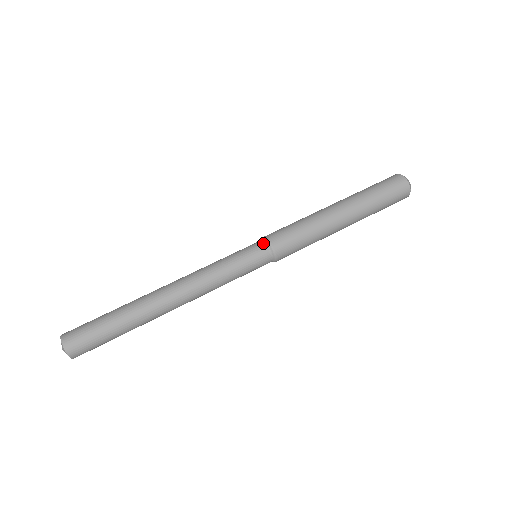
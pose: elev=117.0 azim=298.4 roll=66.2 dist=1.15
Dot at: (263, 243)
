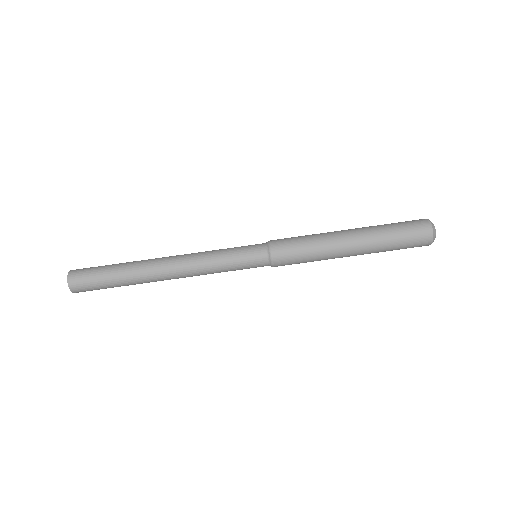
Dot at: (266, 255)
